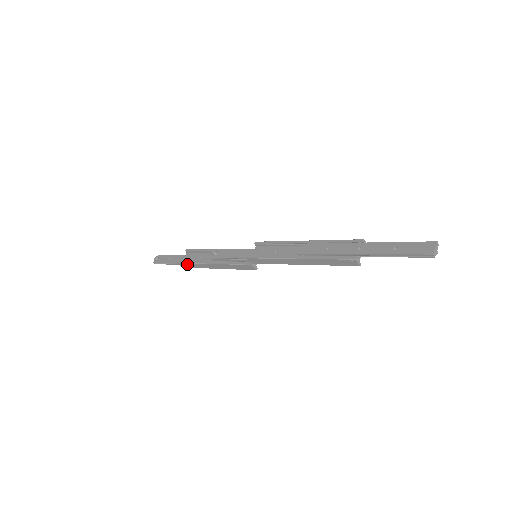
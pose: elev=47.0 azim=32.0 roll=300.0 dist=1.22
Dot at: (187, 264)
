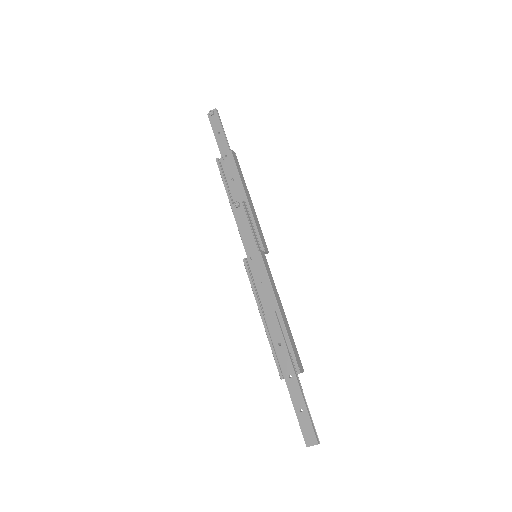
Dot at: (221, 172)
